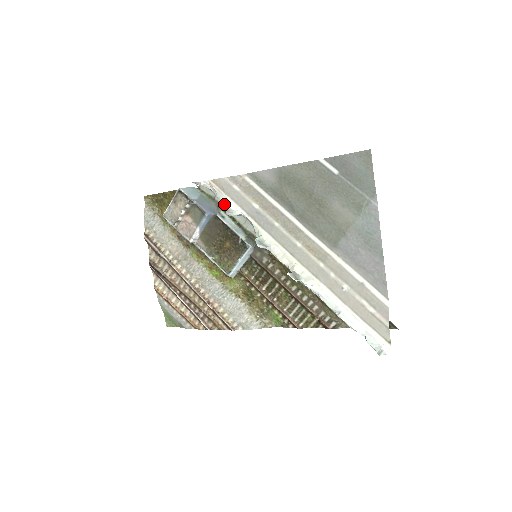
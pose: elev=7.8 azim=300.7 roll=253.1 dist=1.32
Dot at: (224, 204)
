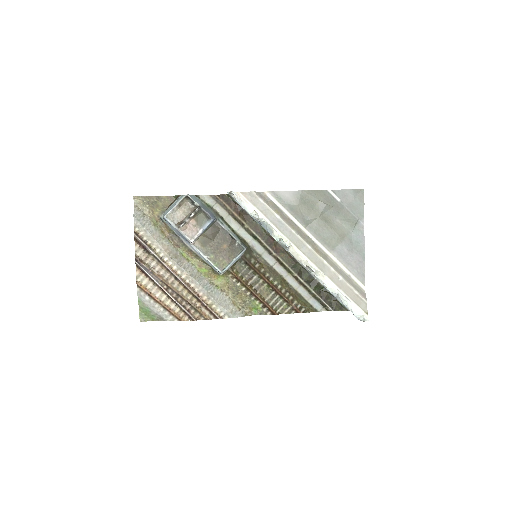
Dot at: (250, 212)
